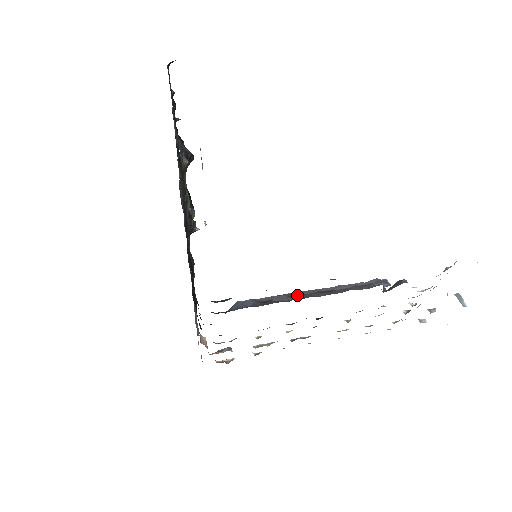
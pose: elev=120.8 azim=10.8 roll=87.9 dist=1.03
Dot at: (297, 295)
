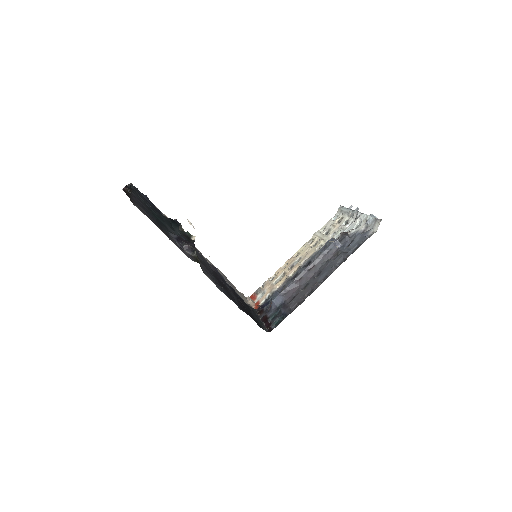
Dot at: (299, 279)
